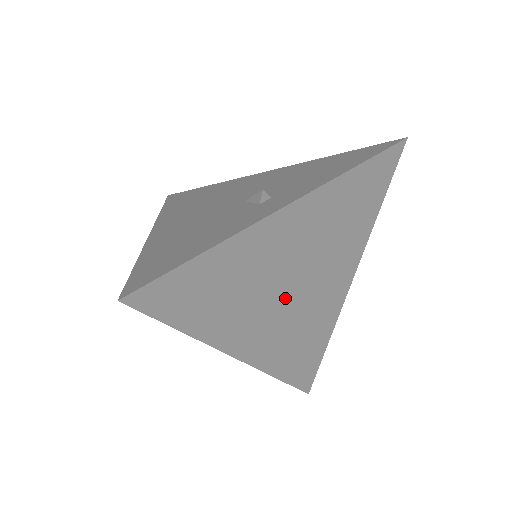
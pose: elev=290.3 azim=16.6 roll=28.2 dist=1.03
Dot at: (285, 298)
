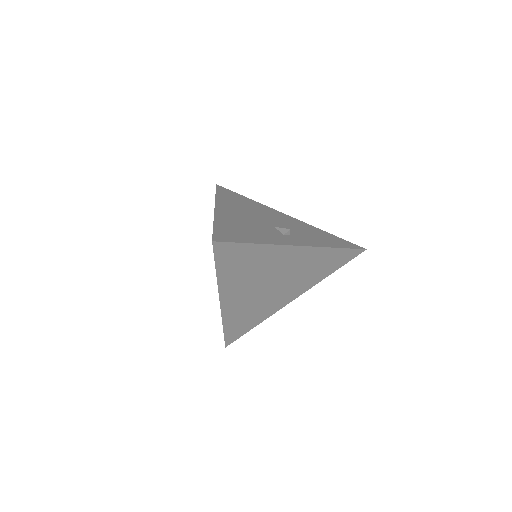
Dot at: (262, 287)
